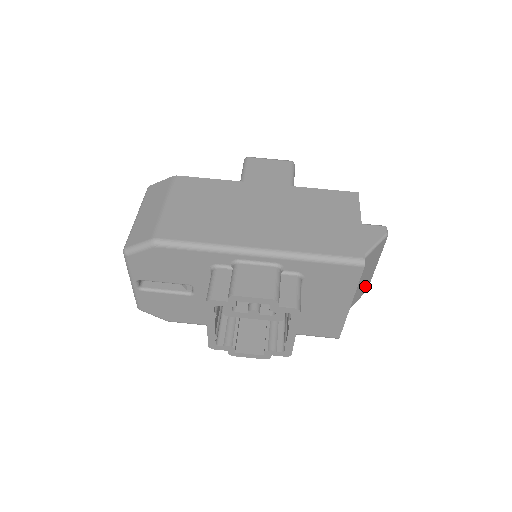
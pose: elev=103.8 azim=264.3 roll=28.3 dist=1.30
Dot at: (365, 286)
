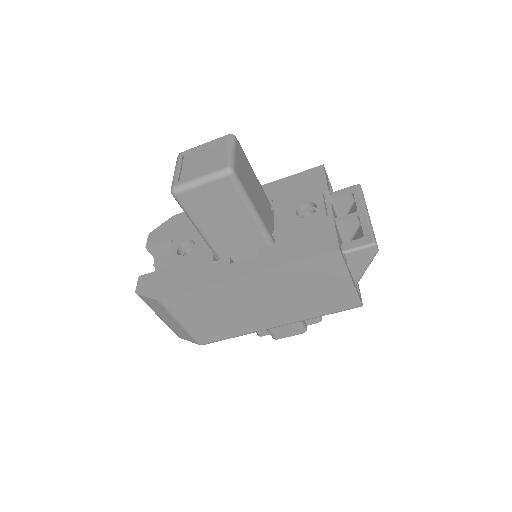
Dot at: occluded
